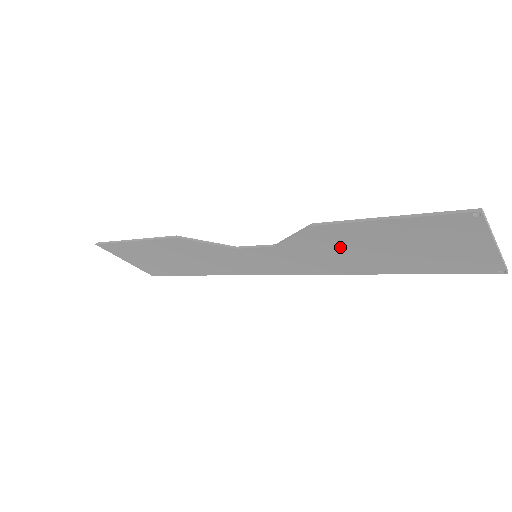
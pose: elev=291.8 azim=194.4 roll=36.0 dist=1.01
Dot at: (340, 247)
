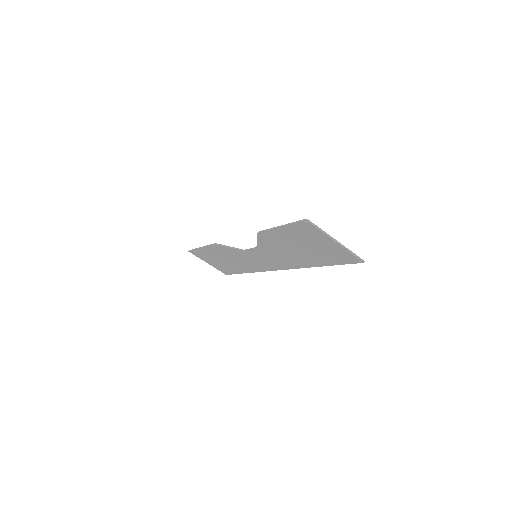
Dot at: (281, 247)
